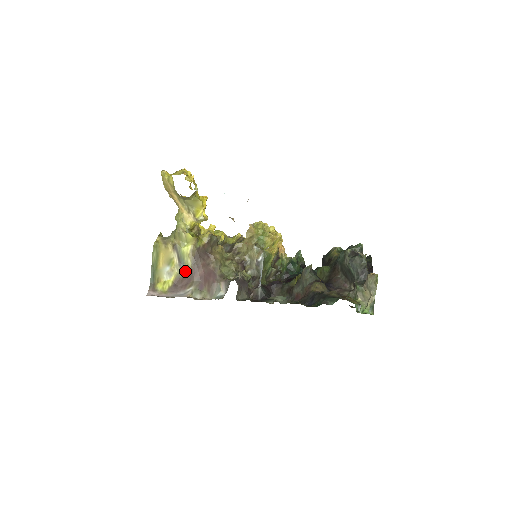
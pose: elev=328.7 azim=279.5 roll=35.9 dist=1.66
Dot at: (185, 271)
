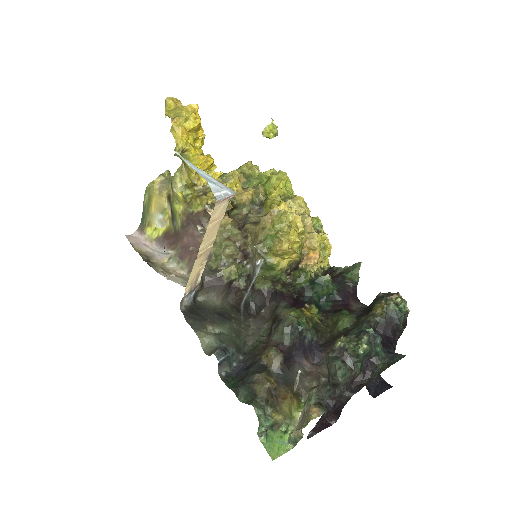
Dot at: (175, 229)
